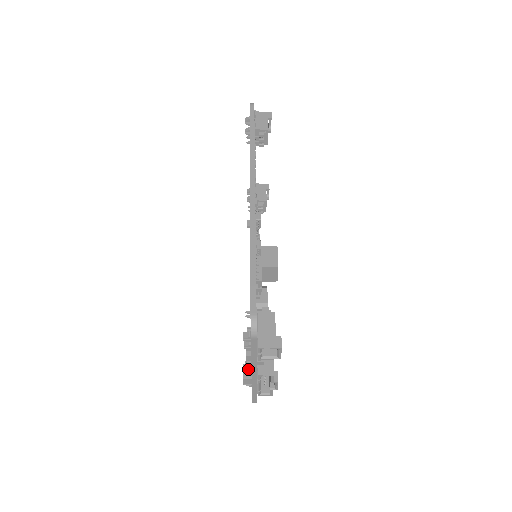
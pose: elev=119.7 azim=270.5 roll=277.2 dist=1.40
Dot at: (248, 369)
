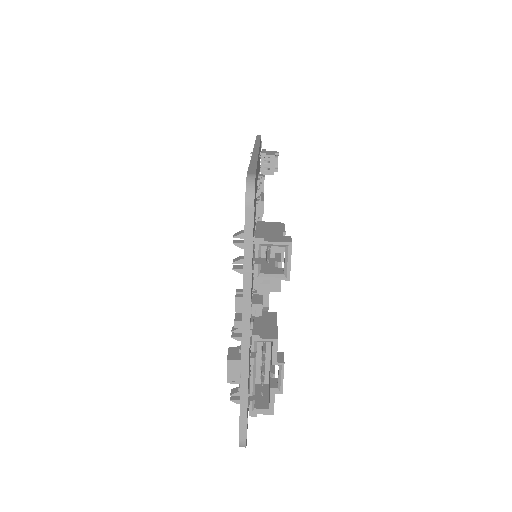
Dot at: (237, 326)
